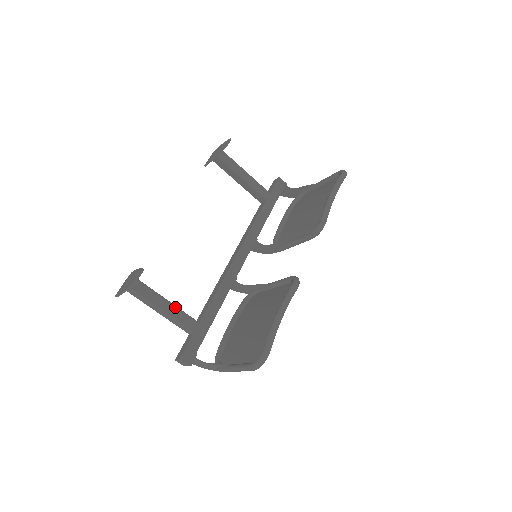
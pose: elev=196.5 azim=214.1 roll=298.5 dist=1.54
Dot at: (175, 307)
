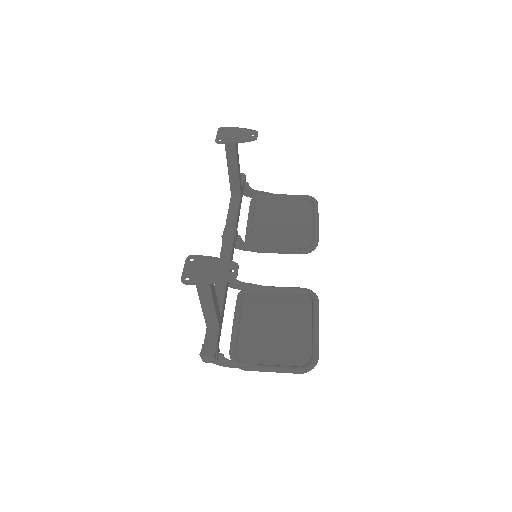
Dot at: (217, 301)
